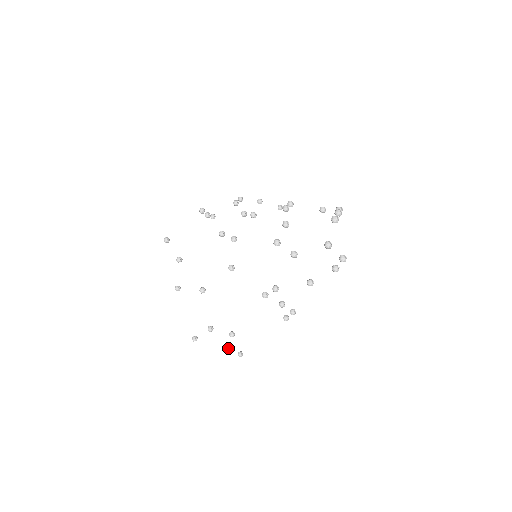
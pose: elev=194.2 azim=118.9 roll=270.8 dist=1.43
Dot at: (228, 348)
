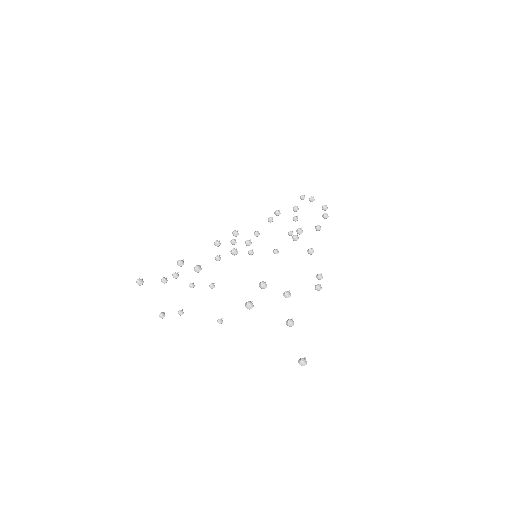
Dot at: (291, 320)
